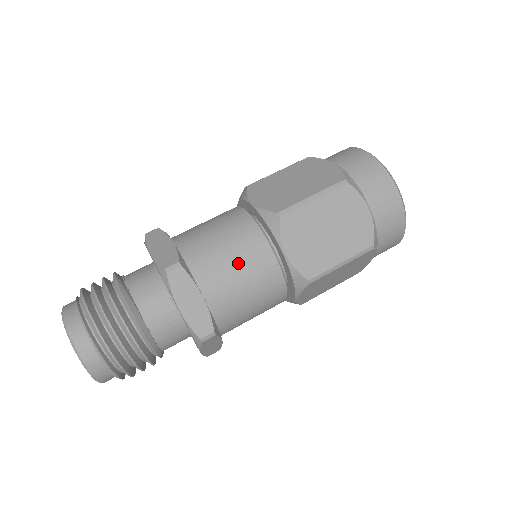
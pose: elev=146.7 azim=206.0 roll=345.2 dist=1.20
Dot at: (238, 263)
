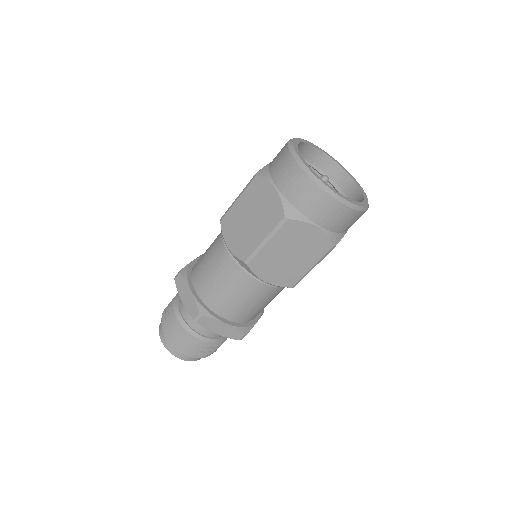
Dot at: (209, 263)
